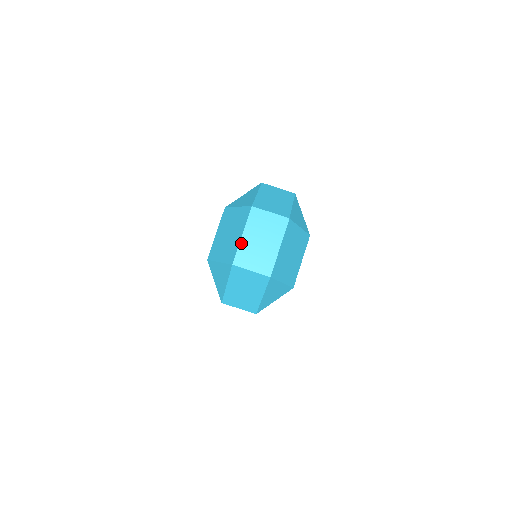
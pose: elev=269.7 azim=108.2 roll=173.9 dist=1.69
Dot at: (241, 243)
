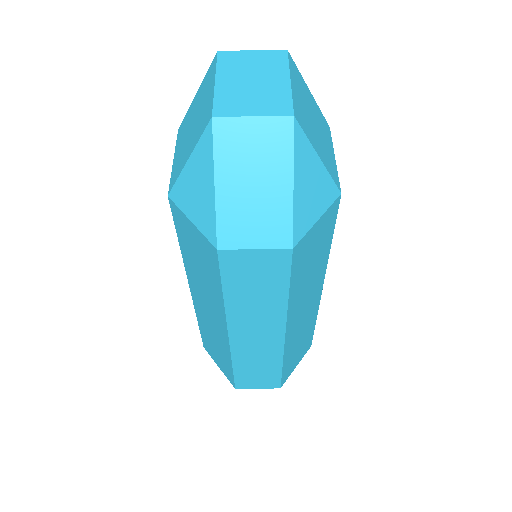
Dot at: (217, 90)
